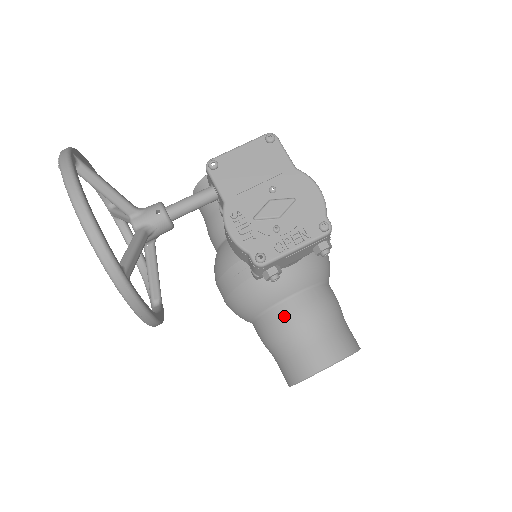
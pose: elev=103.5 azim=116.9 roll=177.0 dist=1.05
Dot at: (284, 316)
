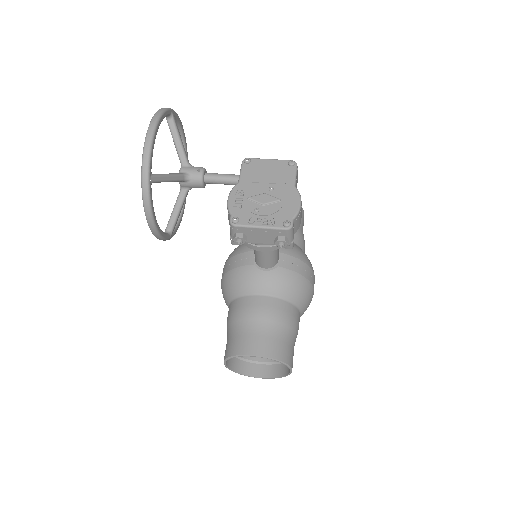
Dot at: (248, 305)
